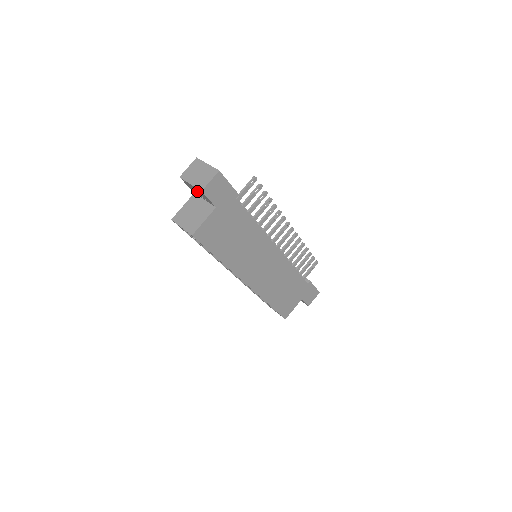
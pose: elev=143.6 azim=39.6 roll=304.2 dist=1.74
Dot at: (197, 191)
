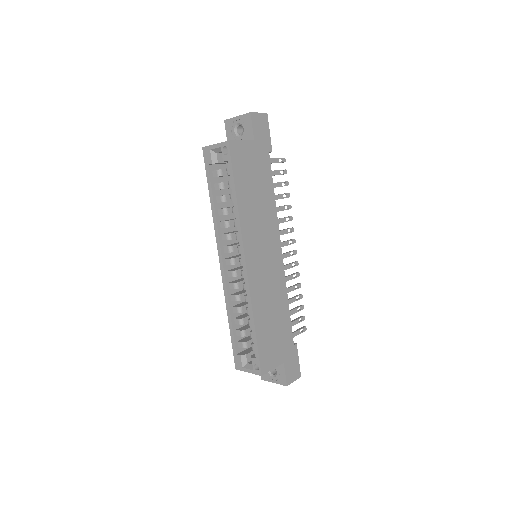
Dot at: (237, 133)
